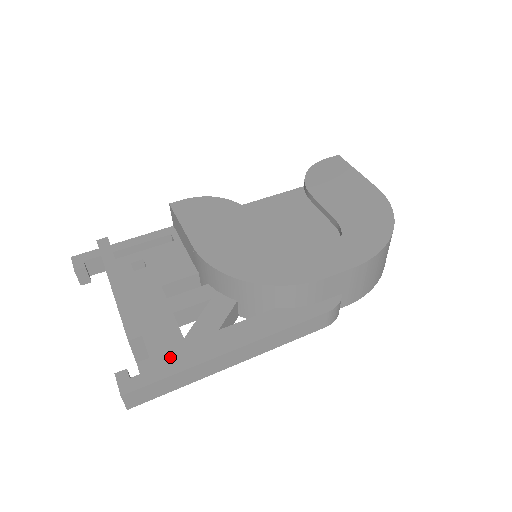
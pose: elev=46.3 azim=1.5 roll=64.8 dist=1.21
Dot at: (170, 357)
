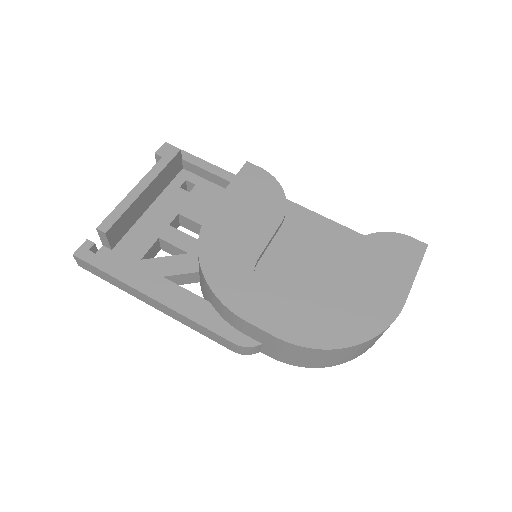
Dot at: (120, 262)
